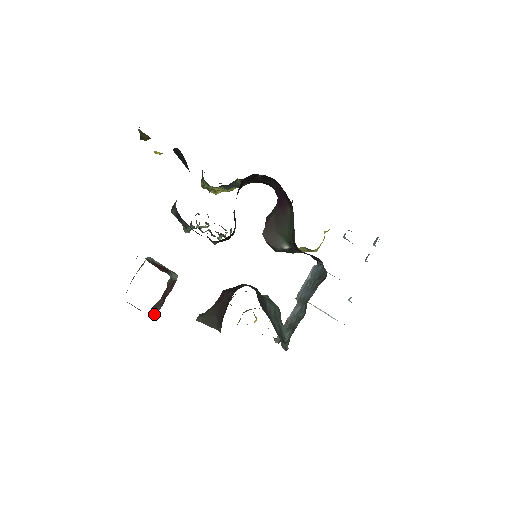
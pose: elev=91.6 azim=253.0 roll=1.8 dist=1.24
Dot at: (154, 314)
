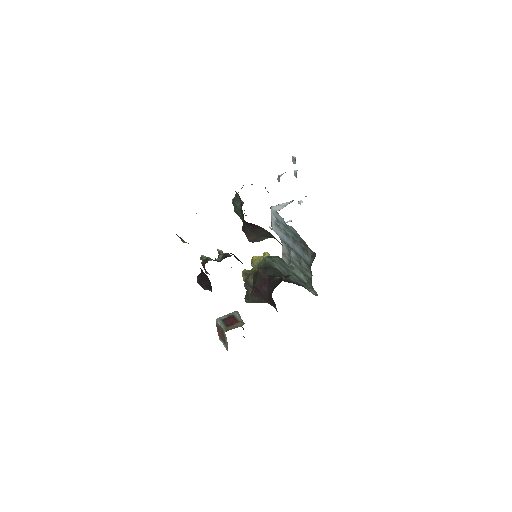
Dot at: occluded
